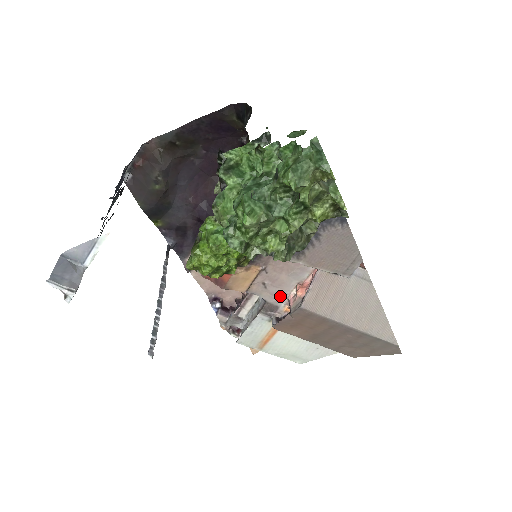
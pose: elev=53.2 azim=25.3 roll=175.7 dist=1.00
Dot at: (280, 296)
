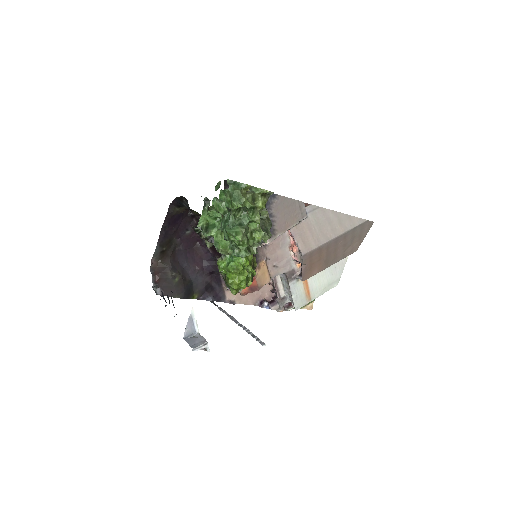
Dot at: (288, 263)
